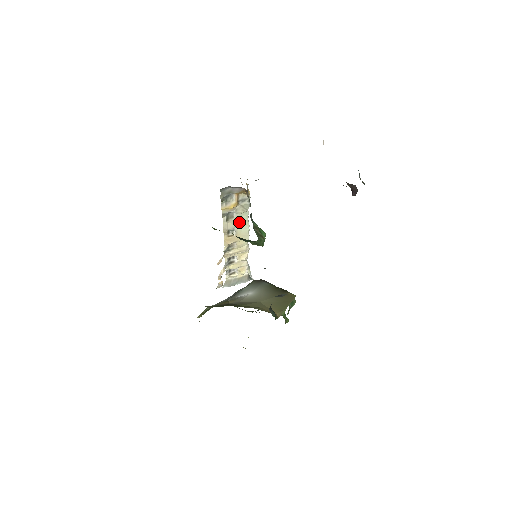
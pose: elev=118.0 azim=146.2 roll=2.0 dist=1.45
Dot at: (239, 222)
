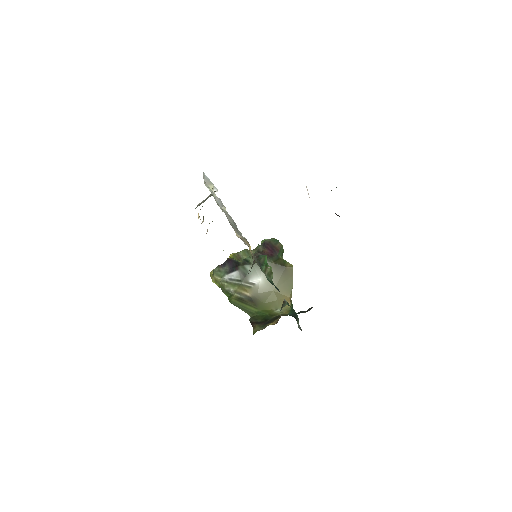
Dot at: occluded
